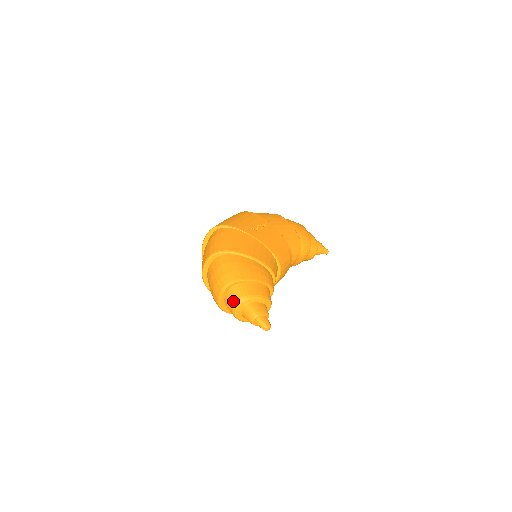
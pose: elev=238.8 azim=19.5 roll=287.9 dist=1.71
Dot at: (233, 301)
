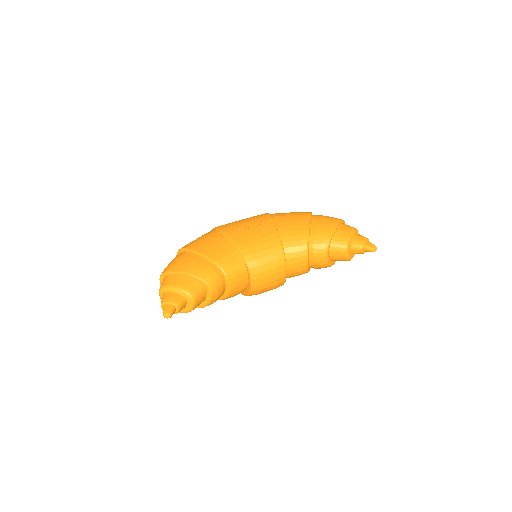
Dot at: occluded
